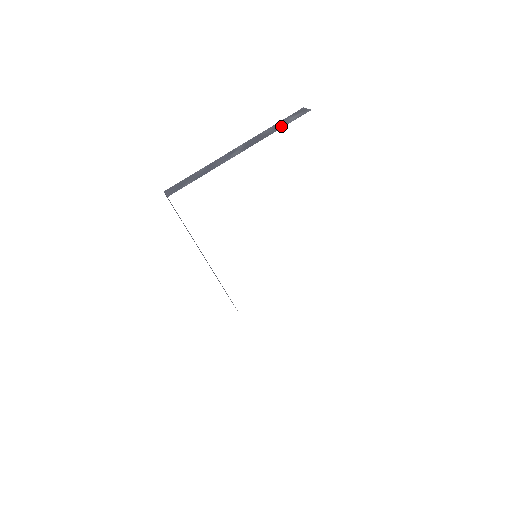
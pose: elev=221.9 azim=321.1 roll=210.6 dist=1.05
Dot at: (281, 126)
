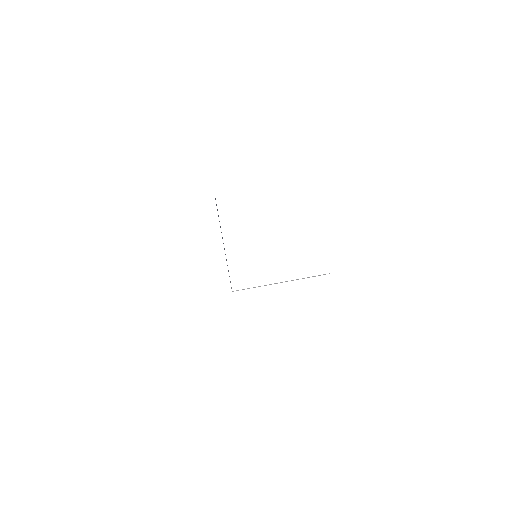
Dot at: occluded
